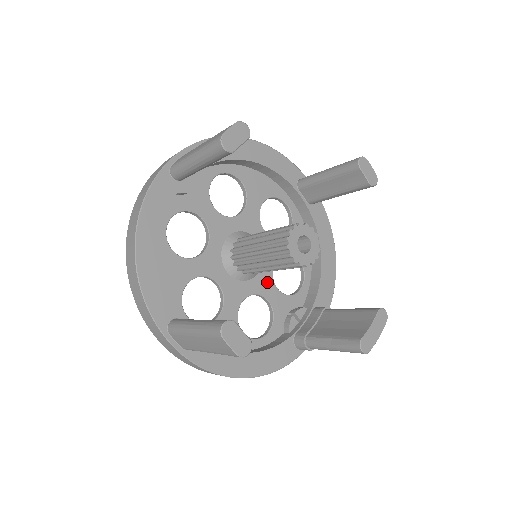
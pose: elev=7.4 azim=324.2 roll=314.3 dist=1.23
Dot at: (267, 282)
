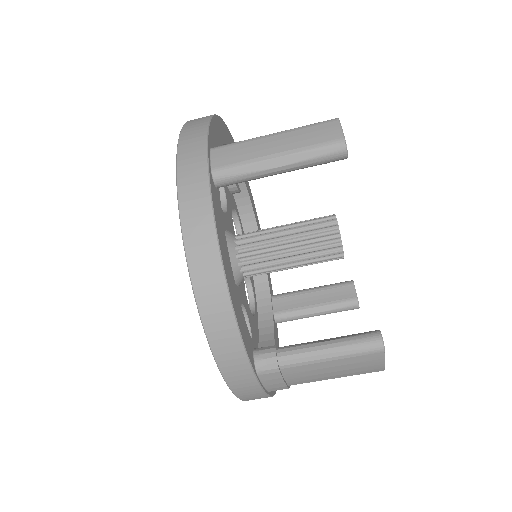
Dot at: occluded
